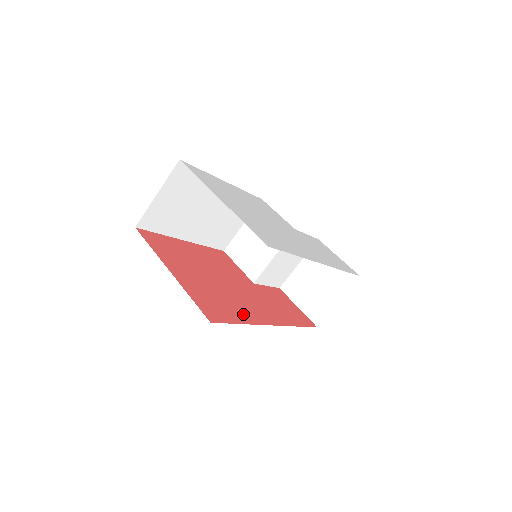
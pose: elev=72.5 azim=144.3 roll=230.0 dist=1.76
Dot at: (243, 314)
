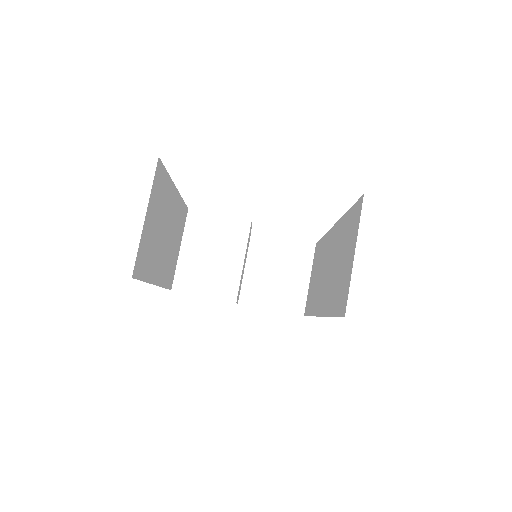
Dot at: occluded
